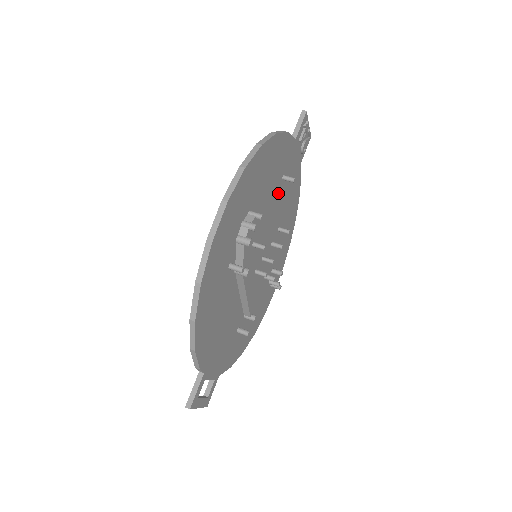
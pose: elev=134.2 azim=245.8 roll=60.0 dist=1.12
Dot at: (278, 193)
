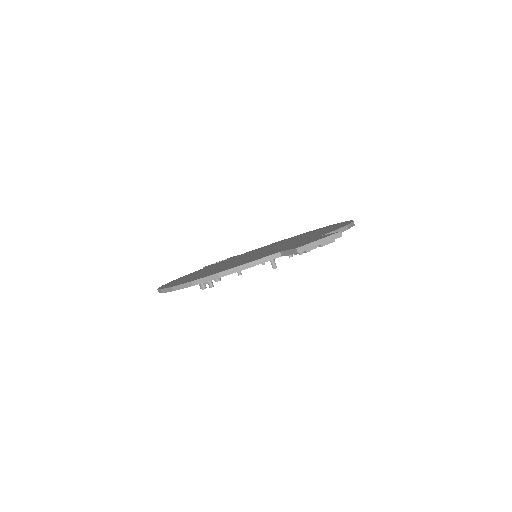
Dot at: occluded
